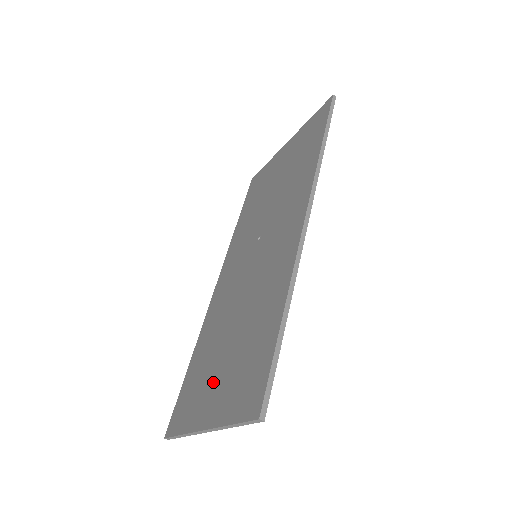
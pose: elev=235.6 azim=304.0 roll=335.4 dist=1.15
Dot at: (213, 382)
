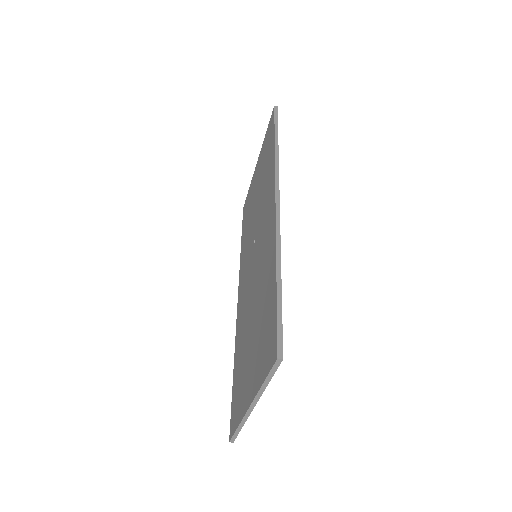
Dot at: (248, 367)
